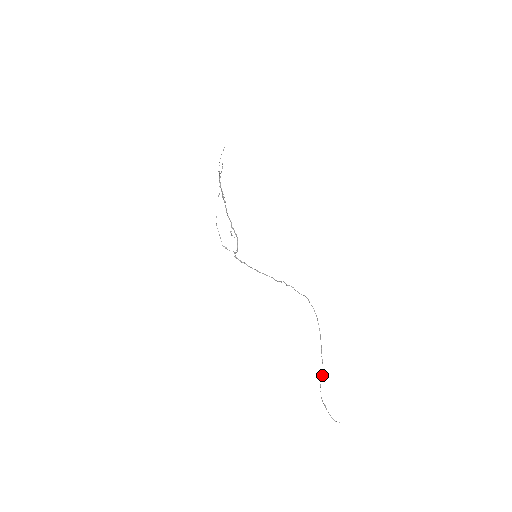
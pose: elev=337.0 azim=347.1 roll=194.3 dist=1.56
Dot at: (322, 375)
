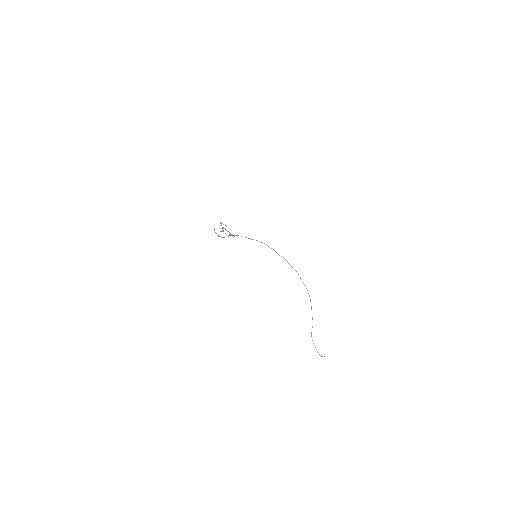
Dot at: (312, 327)
